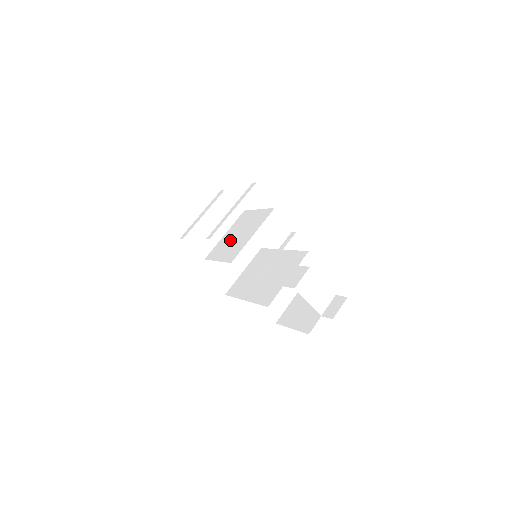
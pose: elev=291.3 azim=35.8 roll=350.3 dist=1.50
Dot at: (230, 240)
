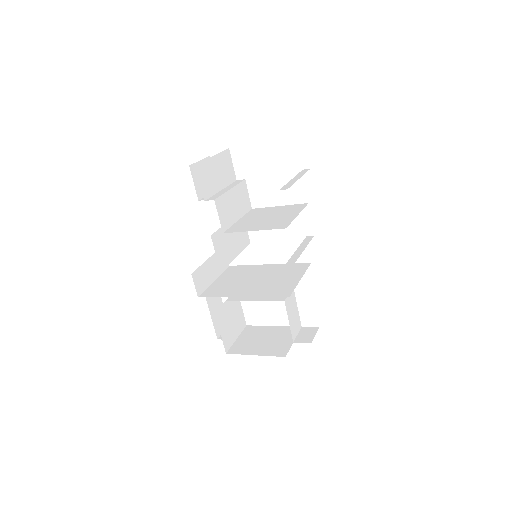
Dot at: (258, 220)
